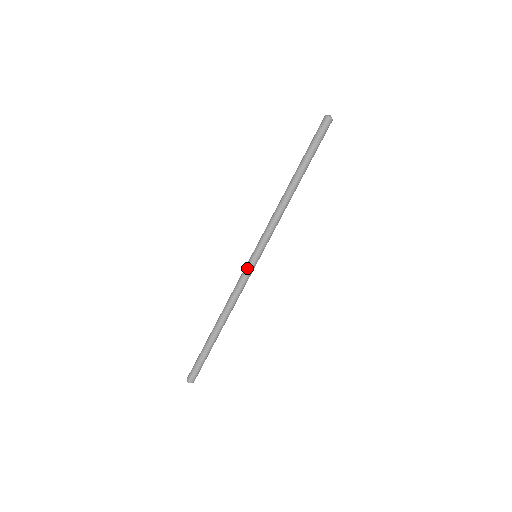
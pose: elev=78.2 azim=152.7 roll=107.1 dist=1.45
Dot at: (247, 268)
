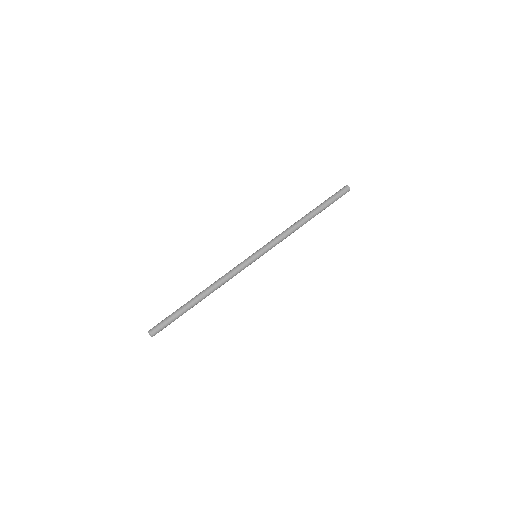
Dot at: (247, 263)
